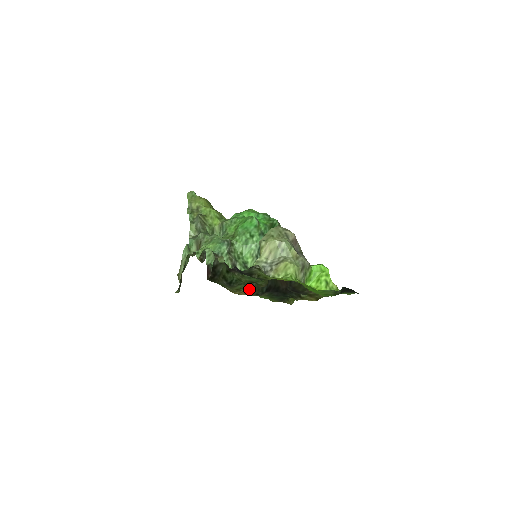
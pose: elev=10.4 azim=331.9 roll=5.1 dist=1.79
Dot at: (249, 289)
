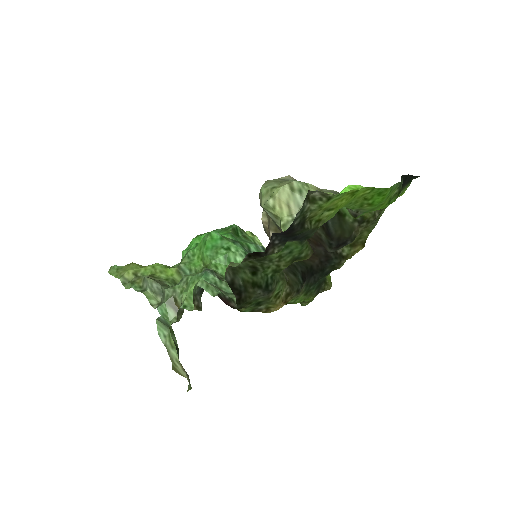
Dot at: (285, 290)
